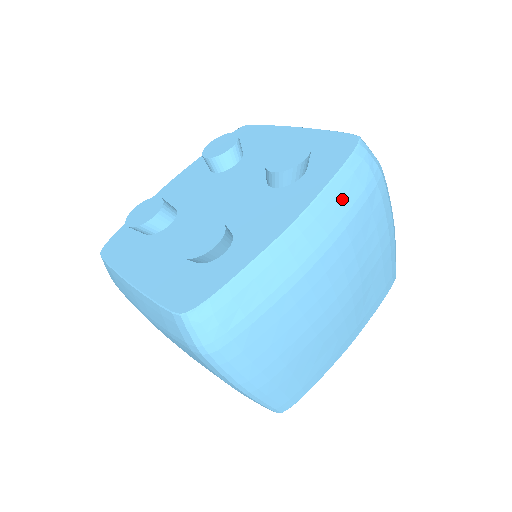
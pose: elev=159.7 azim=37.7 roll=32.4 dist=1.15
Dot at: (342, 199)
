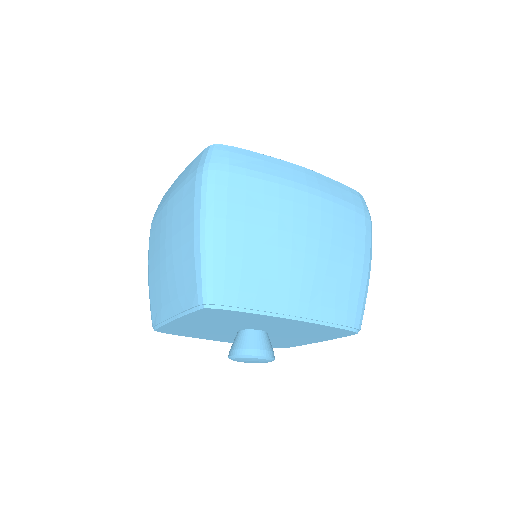
Dot at: (338, 191)
